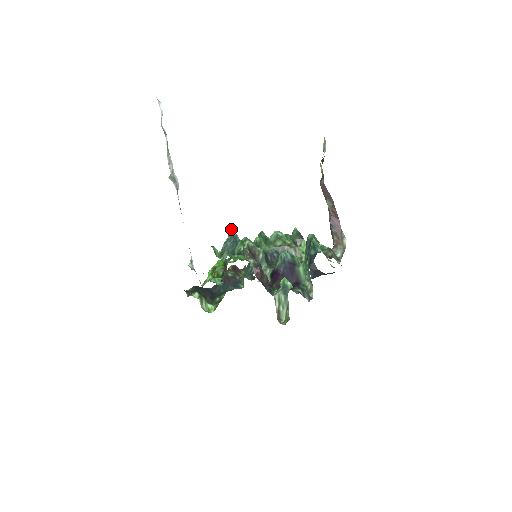
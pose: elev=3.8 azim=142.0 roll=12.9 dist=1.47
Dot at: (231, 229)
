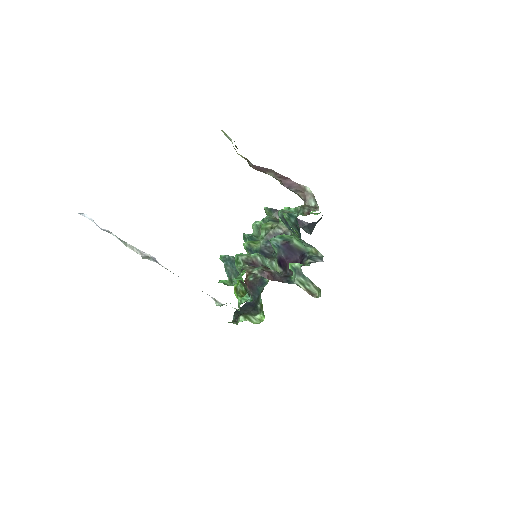
Dot at: (220, 255)
